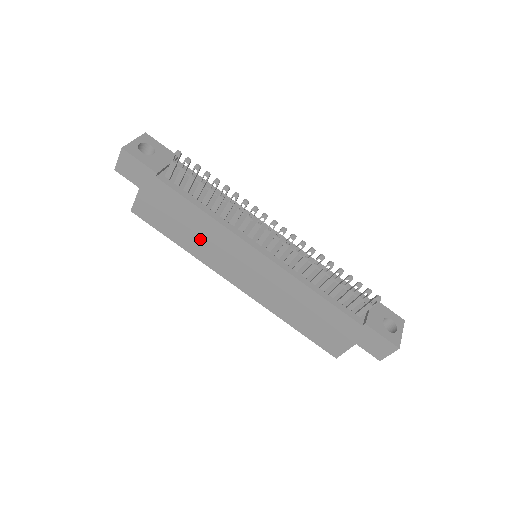
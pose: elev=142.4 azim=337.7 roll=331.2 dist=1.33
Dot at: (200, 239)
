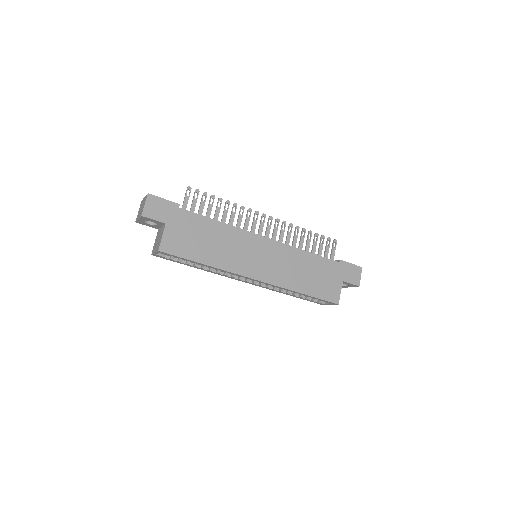
Dot at: (222, 249)
